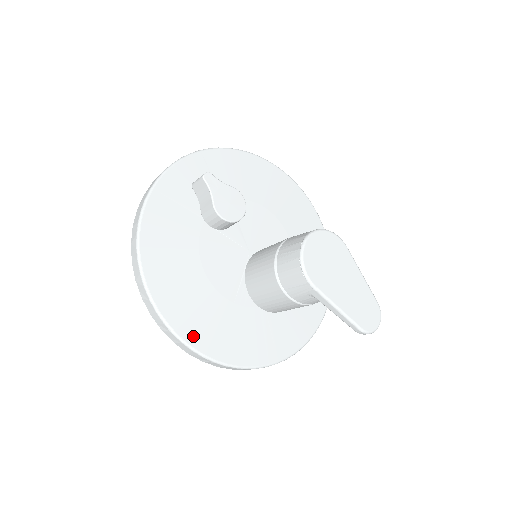
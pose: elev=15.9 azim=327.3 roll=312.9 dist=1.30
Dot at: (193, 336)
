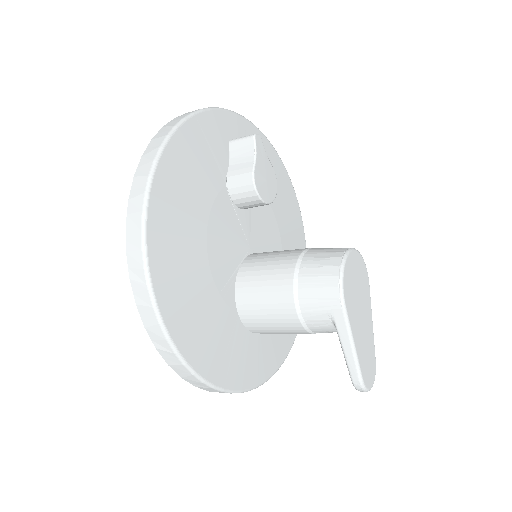
Dot at: (168, 305)
